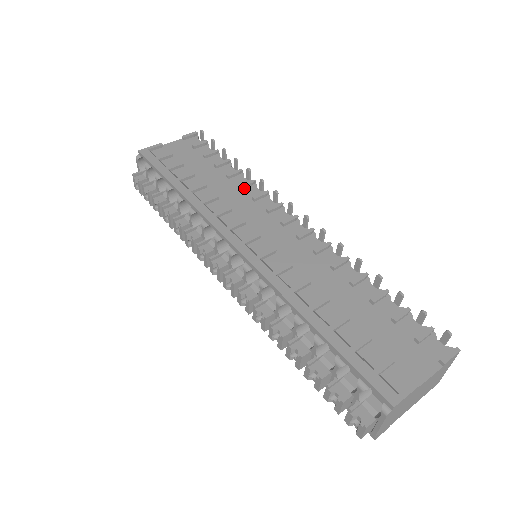
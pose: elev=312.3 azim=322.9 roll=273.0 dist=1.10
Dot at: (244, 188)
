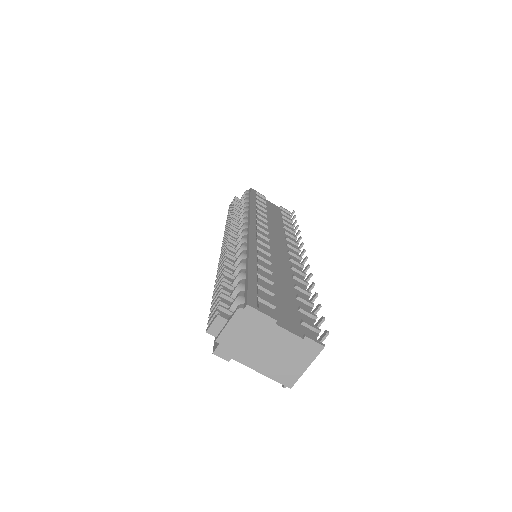
Dot at: (287, 234)
